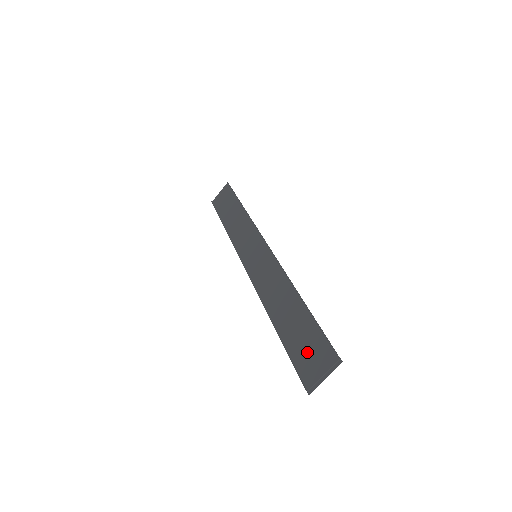
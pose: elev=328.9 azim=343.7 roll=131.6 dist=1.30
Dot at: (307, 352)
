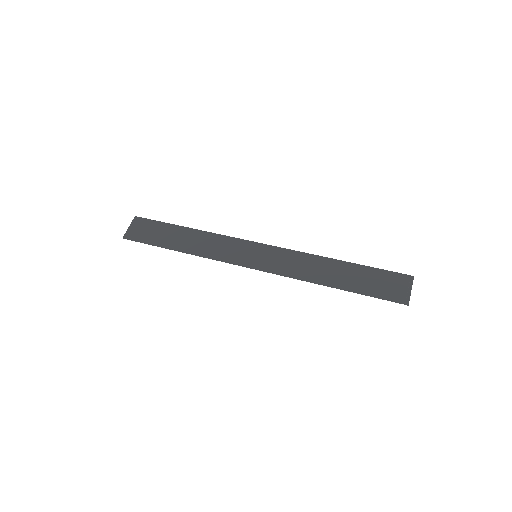
Dot at: (382, 286)
